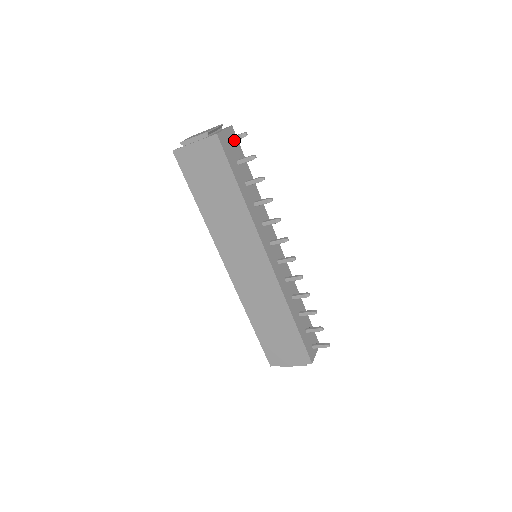
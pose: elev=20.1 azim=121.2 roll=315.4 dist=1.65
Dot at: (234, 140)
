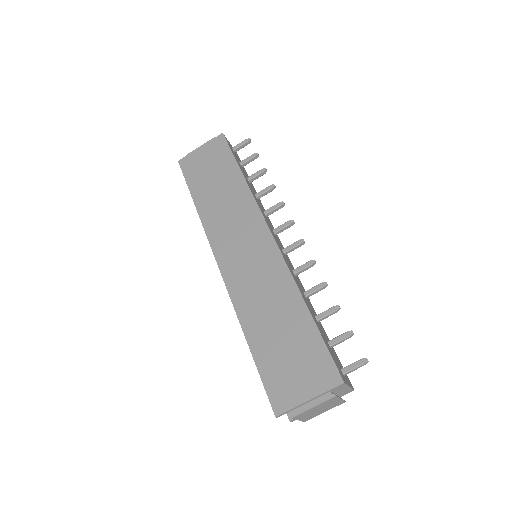
Dot at: (238, 146)
